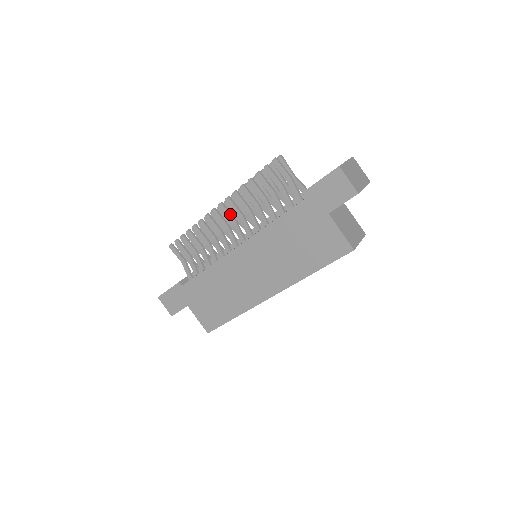
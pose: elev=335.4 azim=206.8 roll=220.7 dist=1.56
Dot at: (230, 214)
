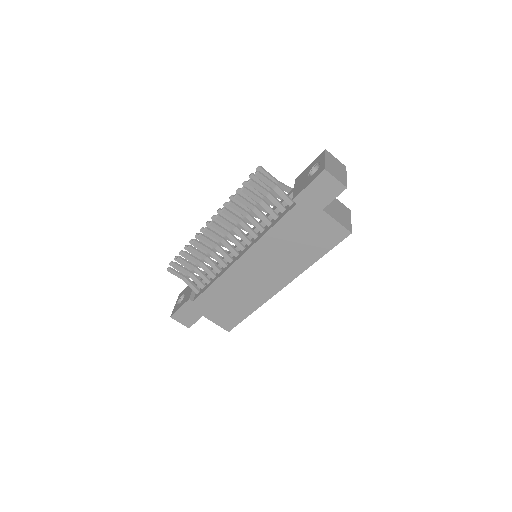
Dot at: (223, 229)
